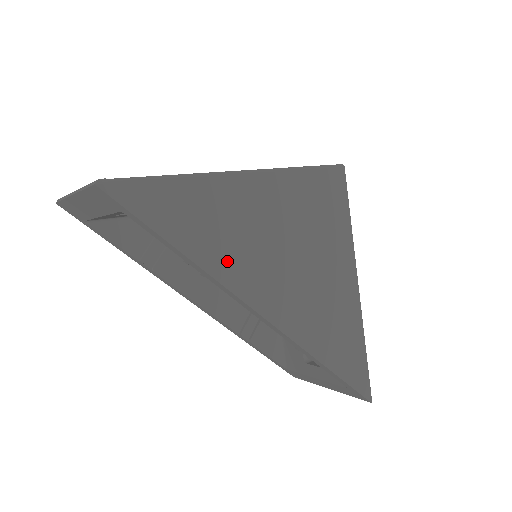
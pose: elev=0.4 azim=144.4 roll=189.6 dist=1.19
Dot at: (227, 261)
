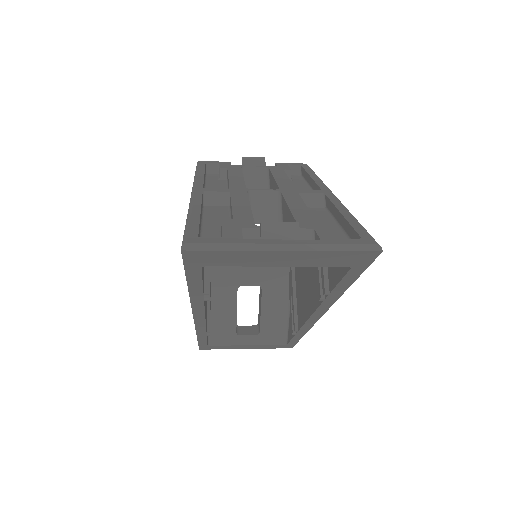
Dot at: occluded
